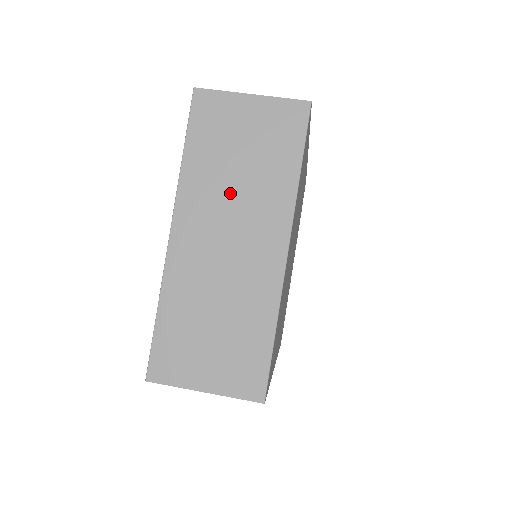
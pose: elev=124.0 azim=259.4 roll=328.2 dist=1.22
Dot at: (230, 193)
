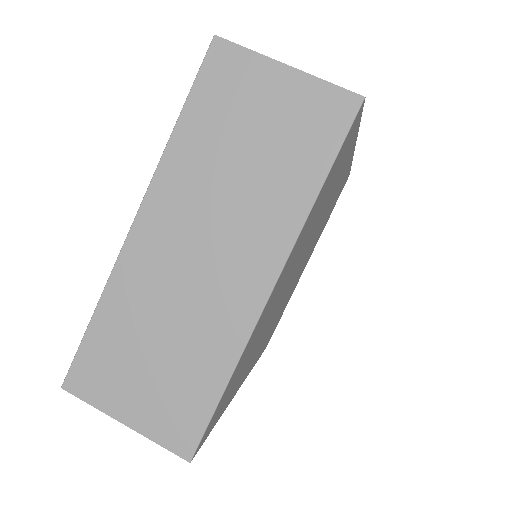
Dot at: (222, 191)
